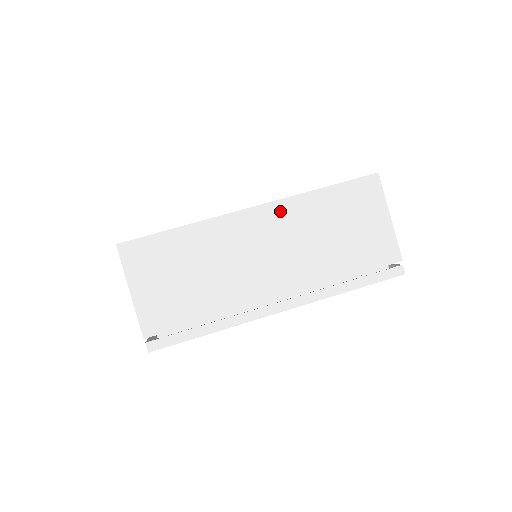
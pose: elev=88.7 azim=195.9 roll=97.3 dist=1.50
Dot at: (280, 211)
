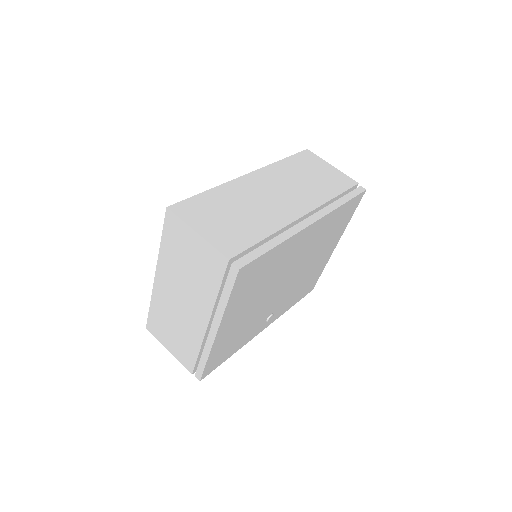
Dot at: (267, 173)
